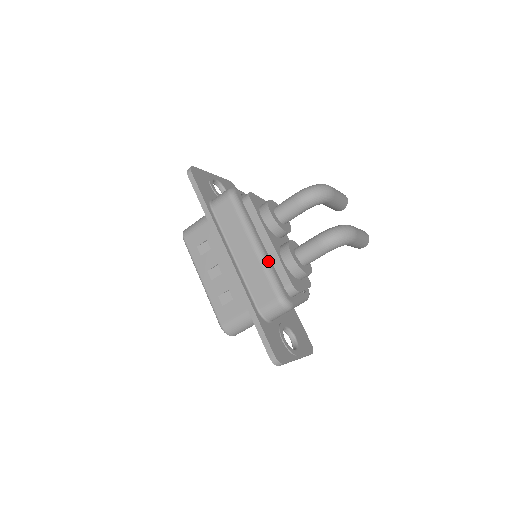
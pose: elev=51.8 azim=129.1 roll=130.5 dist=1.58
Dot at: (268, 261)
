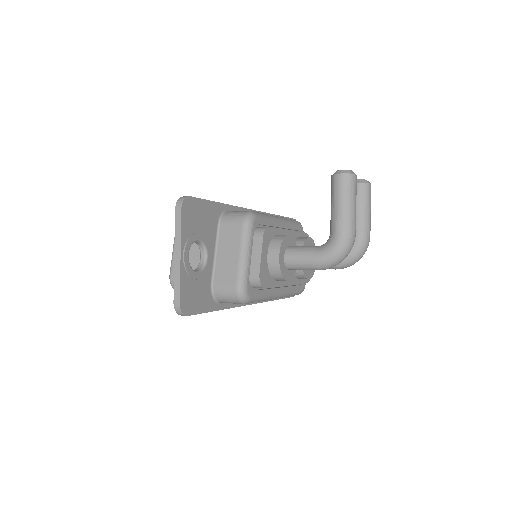
Dot at: (289, 293)
